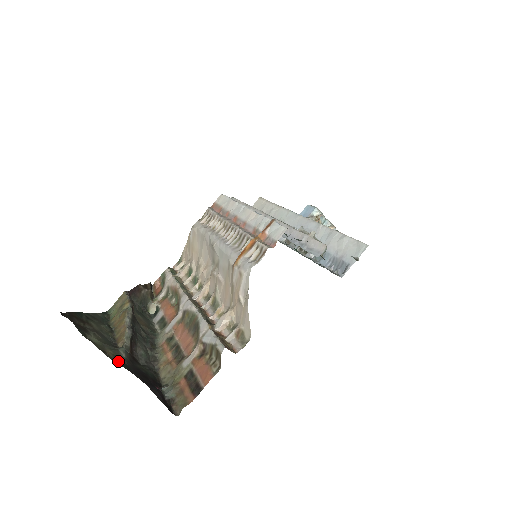
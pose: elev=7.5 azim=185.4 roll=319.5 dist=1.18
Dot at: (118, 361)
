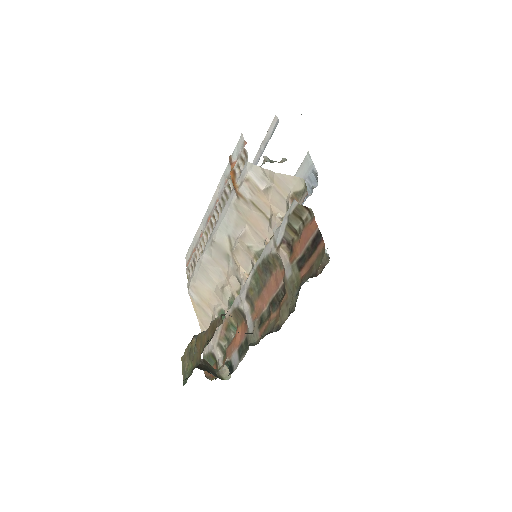
Dot at: occluded
